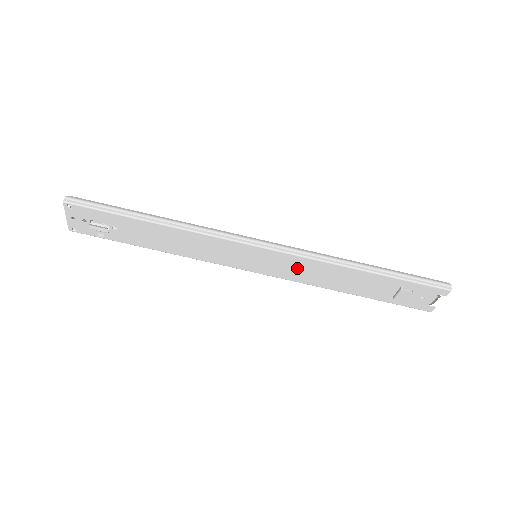
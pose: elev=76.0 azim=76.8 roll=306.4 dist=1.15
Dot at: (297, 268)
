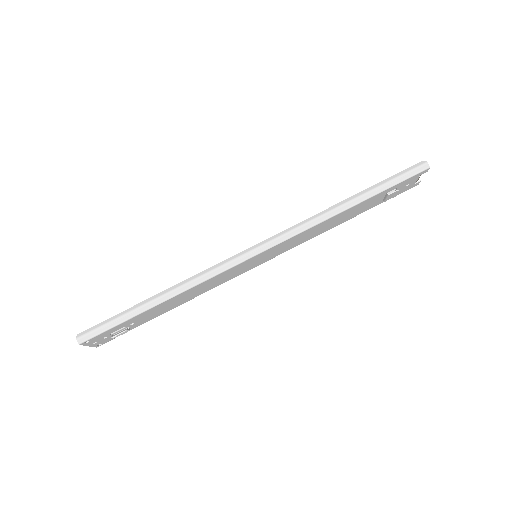
Dot at: (295, 241)
